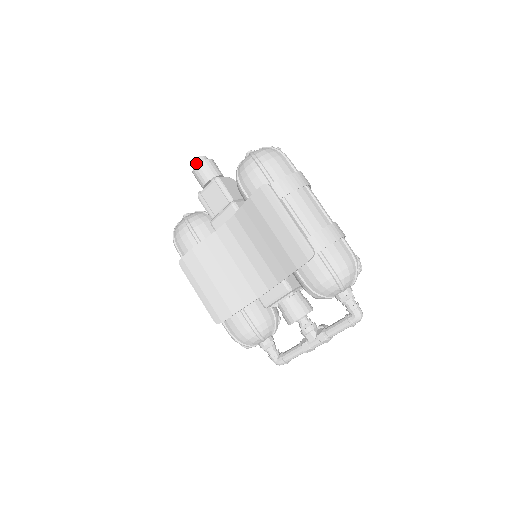
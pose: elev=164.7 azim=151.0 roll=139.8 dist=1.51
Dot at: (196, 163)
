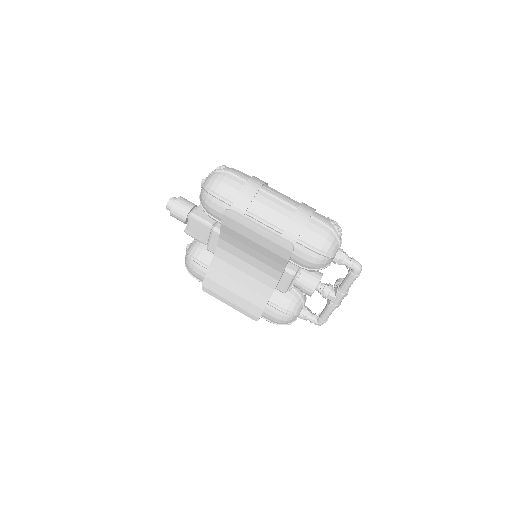
Dot at: (169, 208)
